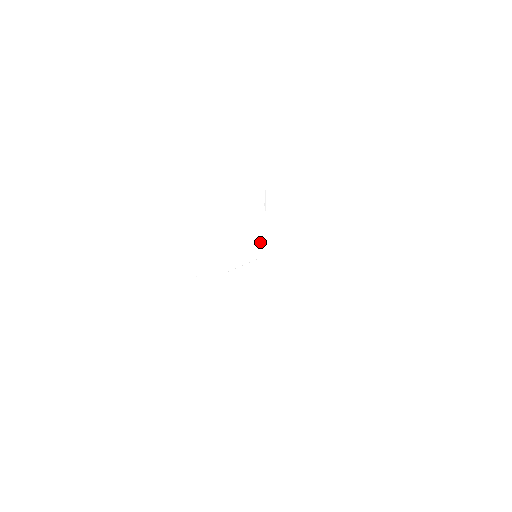
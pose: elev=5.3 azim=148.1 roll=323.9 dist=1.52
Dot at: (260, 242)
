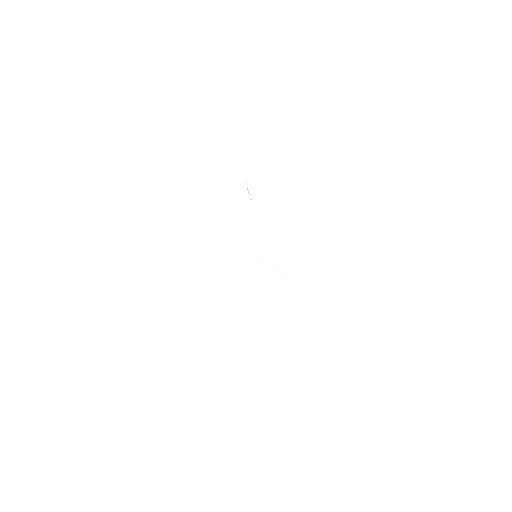
Dot at: (256, 238)
